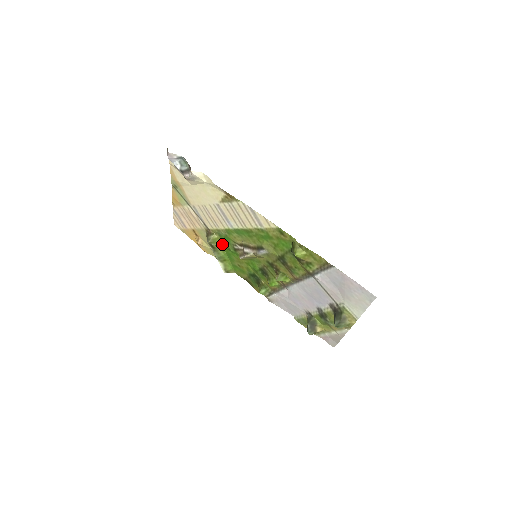
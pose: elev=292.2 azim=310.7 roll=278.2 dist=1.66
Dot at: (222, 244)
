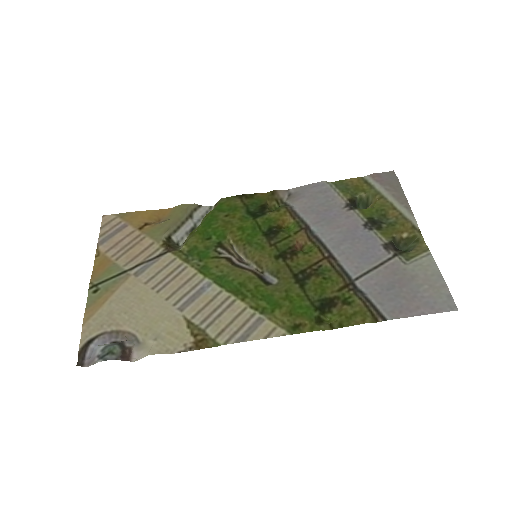
Dot at: (194, 237)
